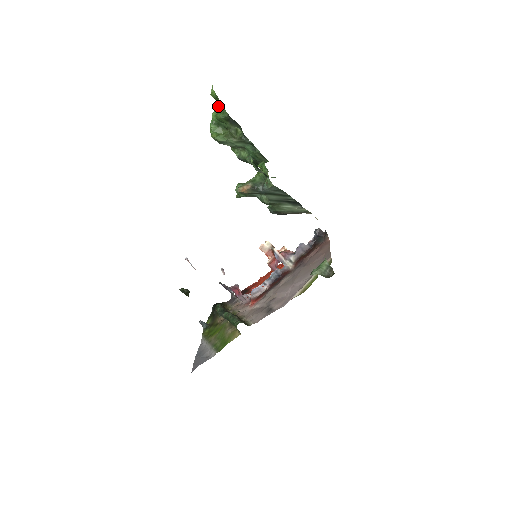
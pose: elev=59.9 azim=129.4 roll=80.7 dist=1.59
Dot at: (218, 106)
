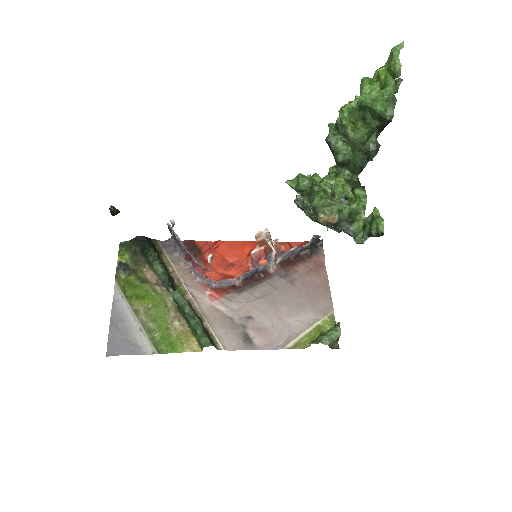
Dot at: (388, 89)
